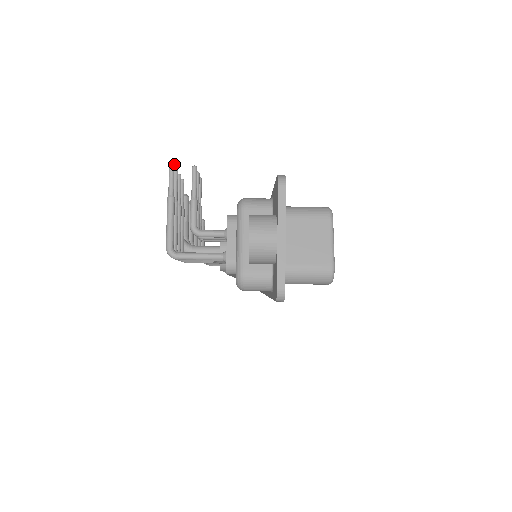
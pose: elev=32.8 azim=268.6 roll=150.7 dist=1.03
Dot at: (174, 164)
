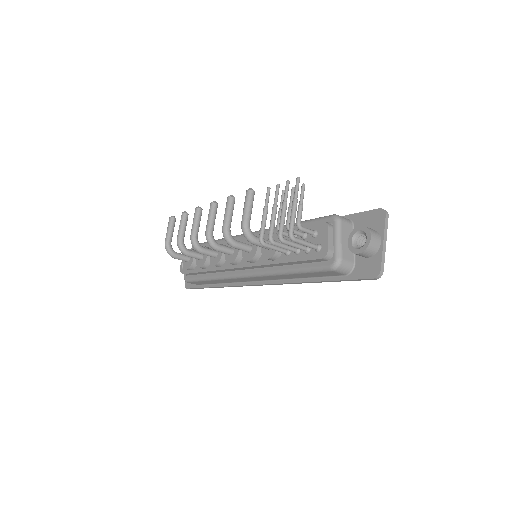
Dot at: (299, 179)
